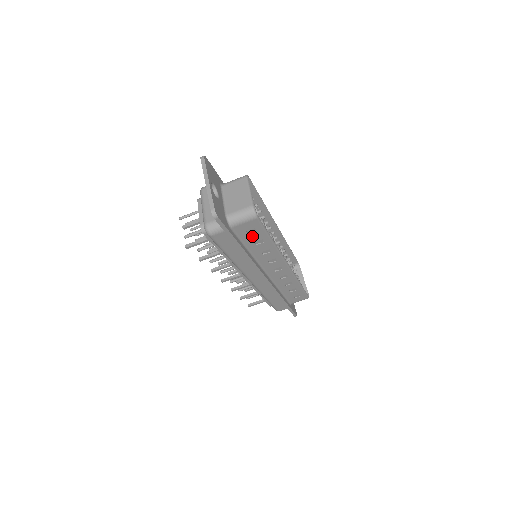
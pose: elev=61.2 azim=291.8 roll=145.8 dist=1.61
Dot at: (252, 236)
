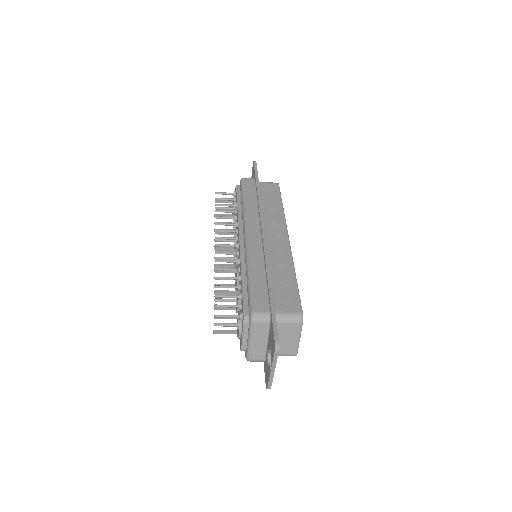
Dot at: occluded
